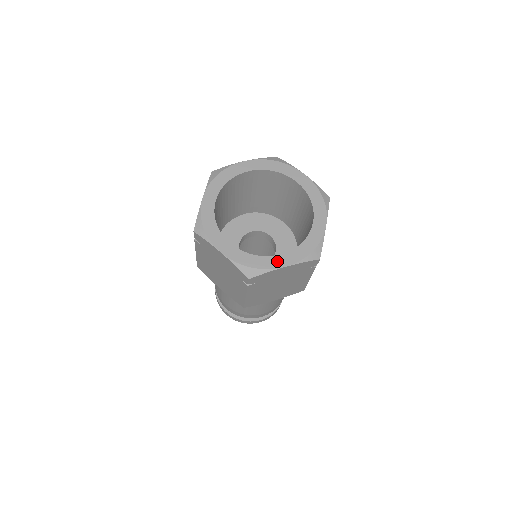
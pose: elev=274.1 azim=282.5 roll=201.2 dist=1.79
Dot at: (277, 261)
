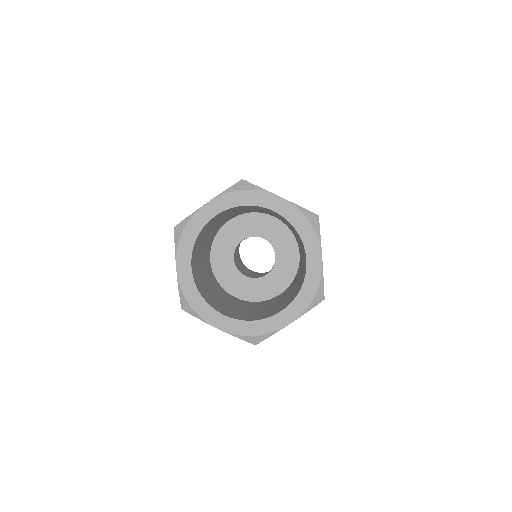
Dot at: (215, 318)
